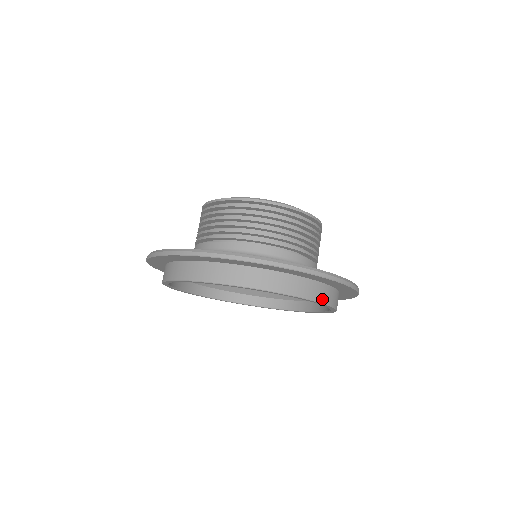
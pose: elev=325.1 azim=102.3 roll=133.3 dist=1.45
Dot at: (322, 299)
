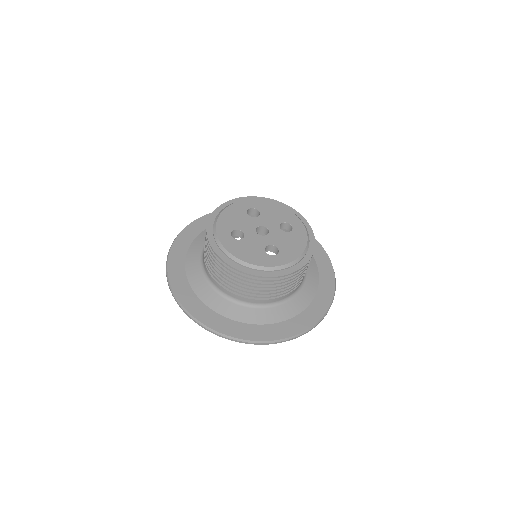
Dot at: occluded
